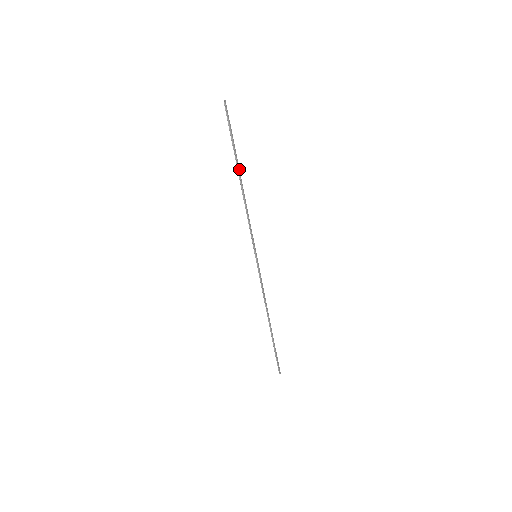
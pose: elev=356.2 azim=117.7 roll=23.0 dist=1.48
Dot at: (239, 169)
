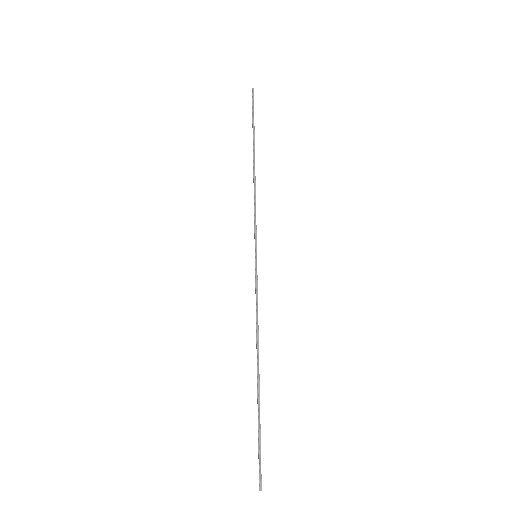
Dot at: (254, 151)
